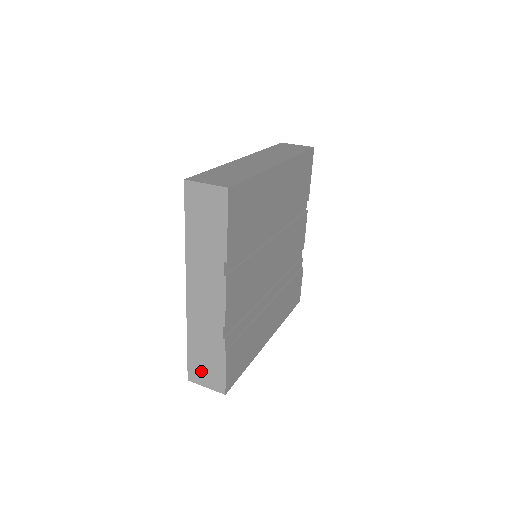
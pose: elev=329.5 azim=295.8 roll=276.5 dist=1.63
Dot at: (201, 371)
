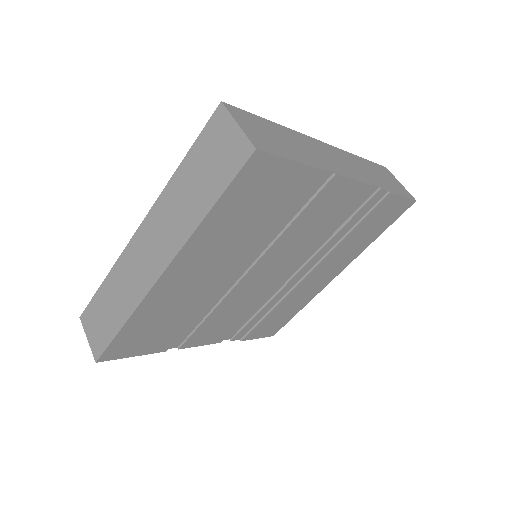
Dot at: occluded
